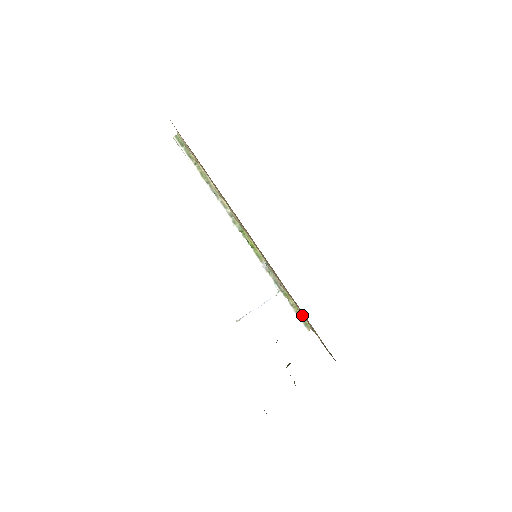
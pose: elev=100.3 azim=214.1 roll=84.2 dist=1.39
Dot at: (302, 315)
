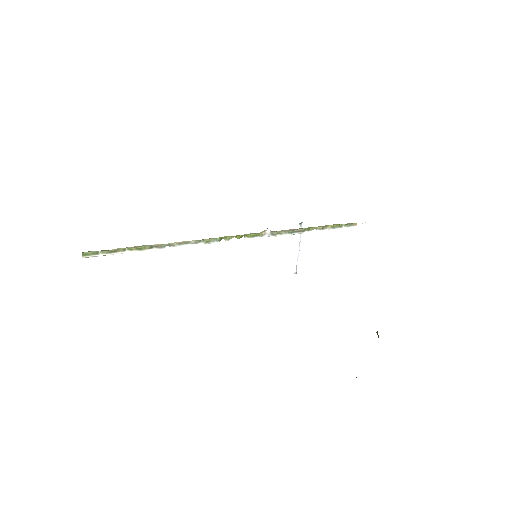
Dot at: (339, 224)
